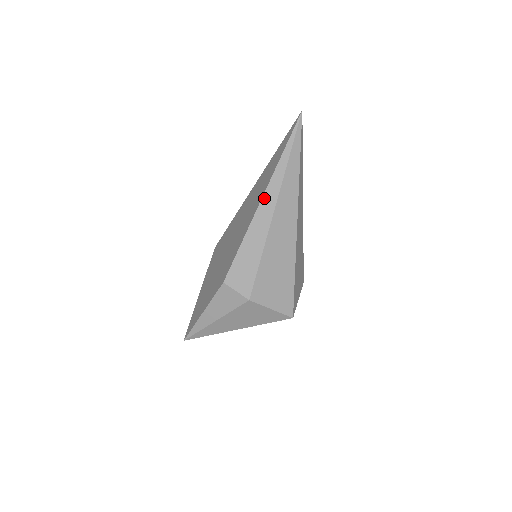
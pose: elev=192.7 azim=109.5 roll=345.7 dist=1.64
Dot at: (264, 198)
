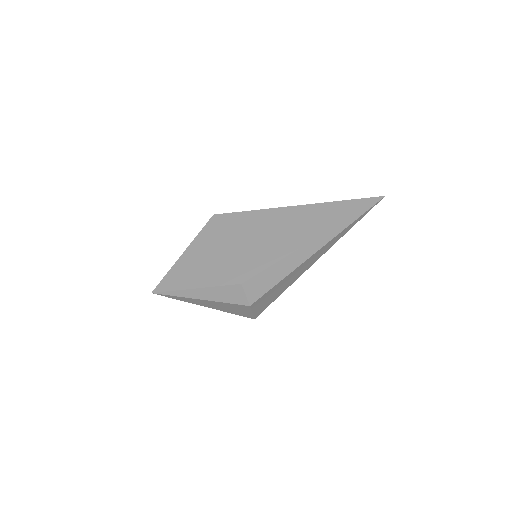
Dot at: (316, 240)
